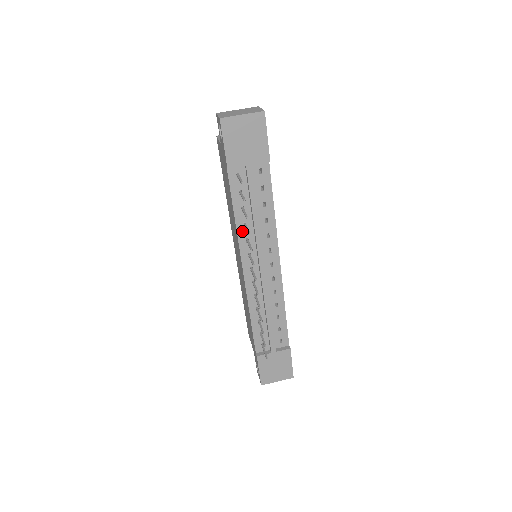
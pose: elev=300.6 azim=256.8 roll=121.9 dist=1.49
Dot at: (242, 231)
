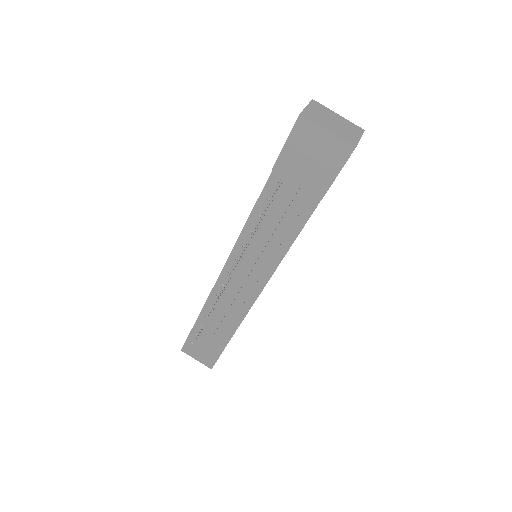
Dot at: (249, 232)
